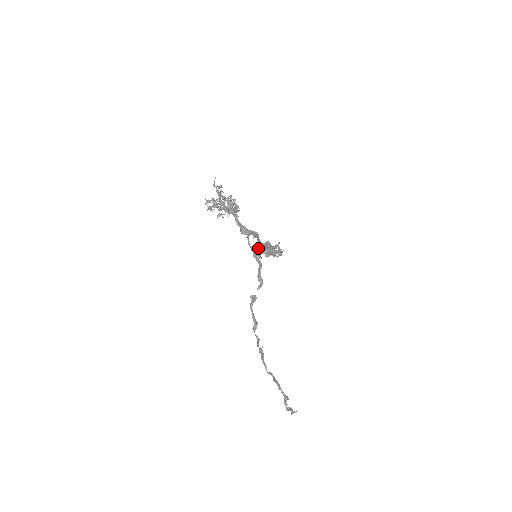
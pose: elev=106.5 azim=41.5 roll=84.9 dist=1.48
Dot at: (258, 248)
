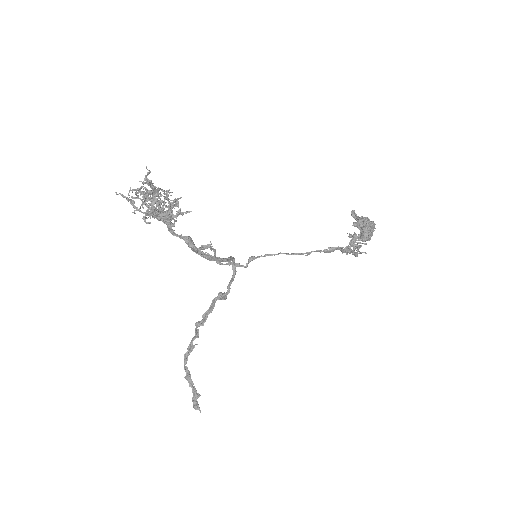
Dot at: occluded
